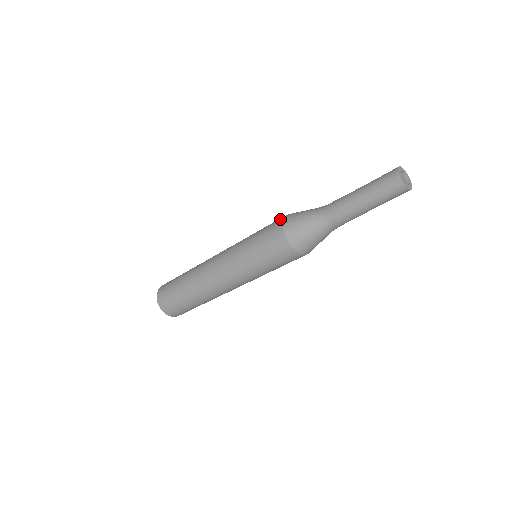
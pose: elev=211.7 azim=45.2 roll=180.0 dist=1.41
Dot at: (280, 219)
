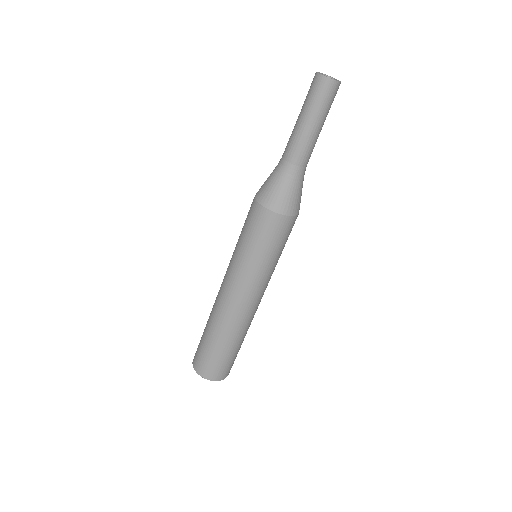
Dot at: occluded
